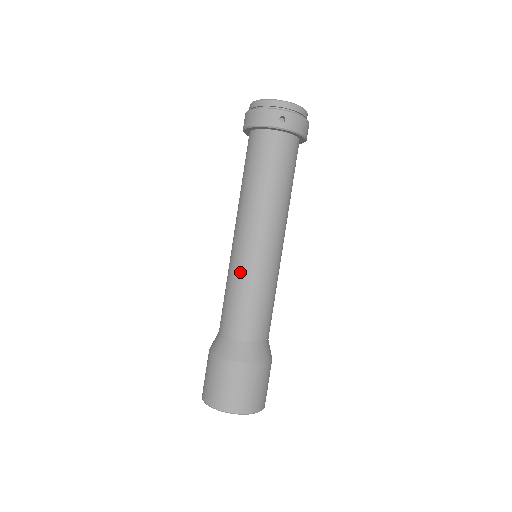
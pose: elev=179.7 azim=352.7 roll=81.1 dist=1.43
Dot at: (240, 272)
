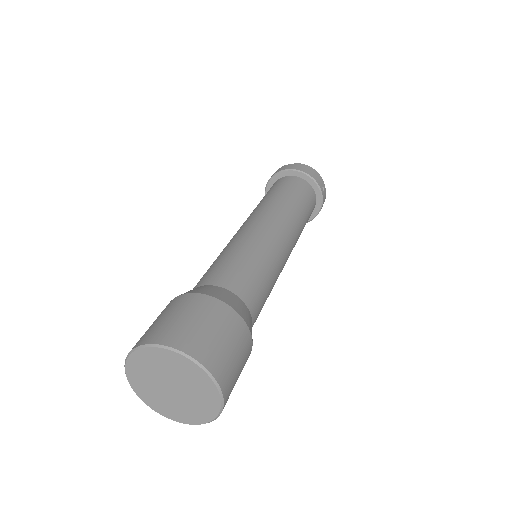
Dot at: (265, 247)
